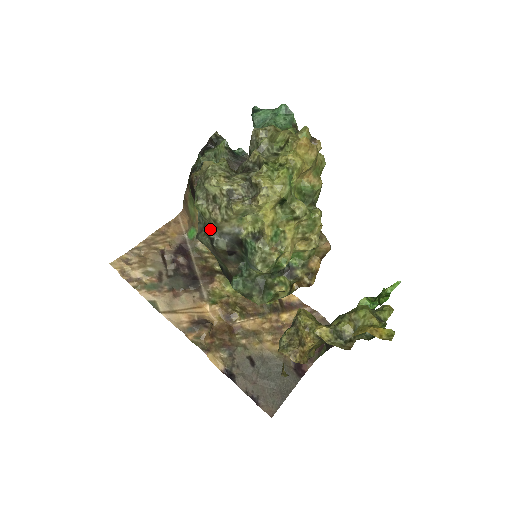
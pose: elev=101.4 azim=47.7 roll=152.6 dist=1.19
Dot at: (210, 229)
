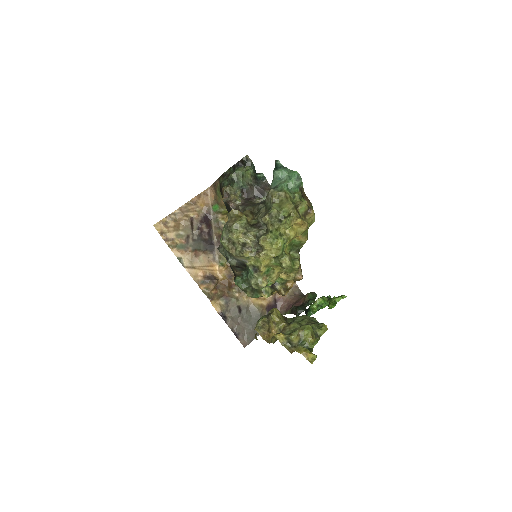
Dot at: (227, 252)
